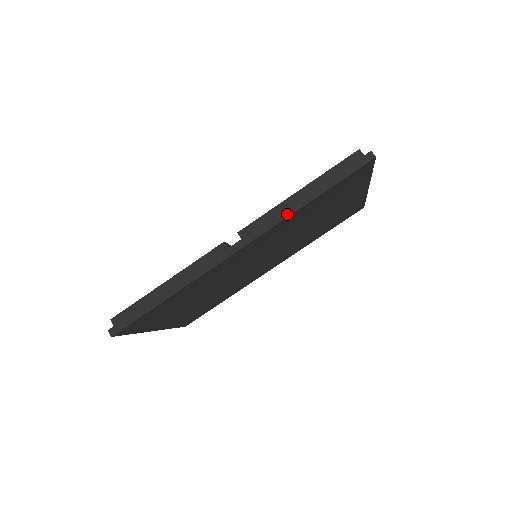
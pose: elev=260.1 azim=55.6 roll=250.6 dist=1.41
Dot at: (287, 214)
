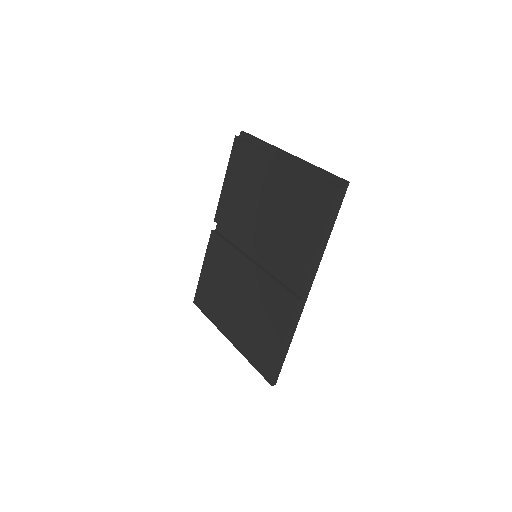
Dot at: (322, 255)
